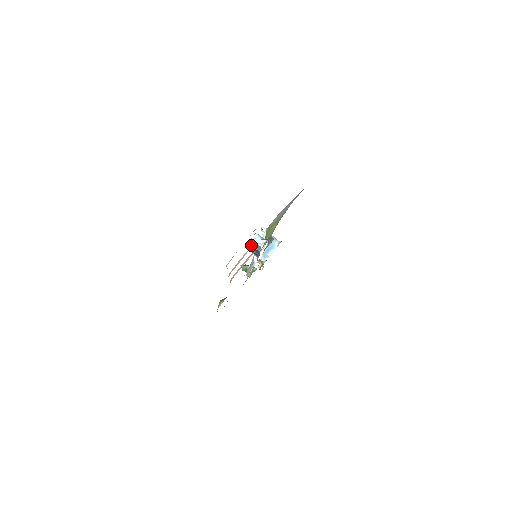
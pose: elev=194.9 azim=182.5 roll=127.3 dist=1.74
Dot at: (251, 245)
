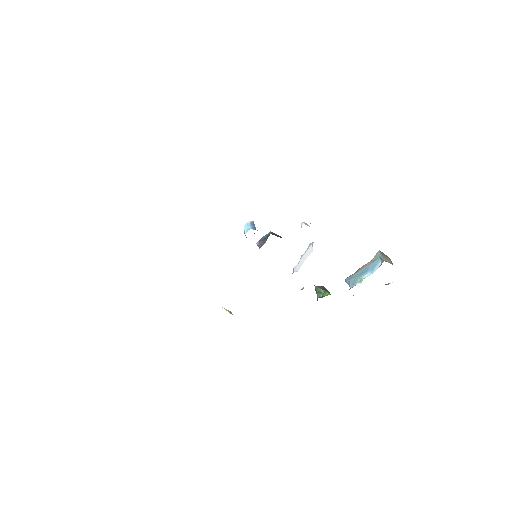
Dot at: (259, 240)
